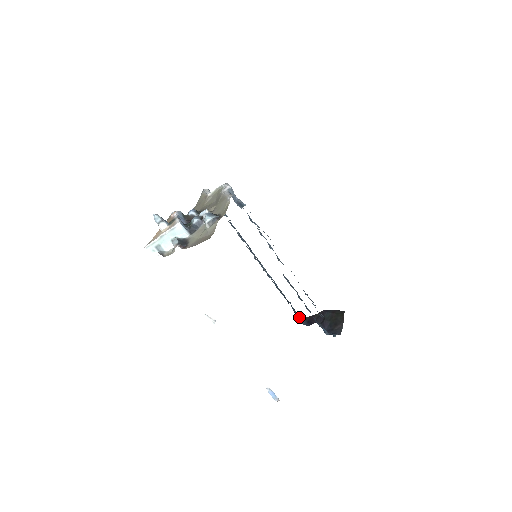
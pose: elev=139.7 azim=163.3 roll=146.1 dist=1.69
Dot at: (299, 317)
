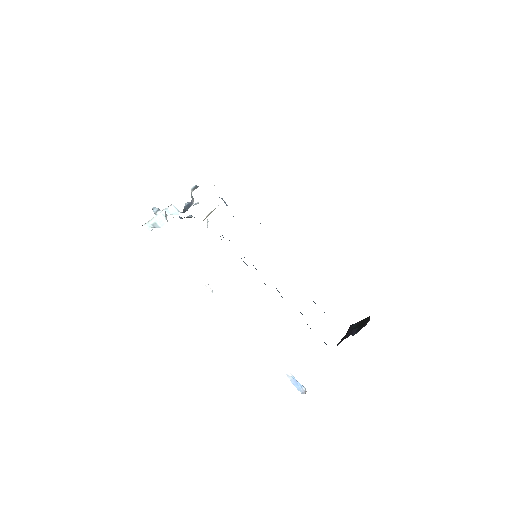
Dot at: occluded
